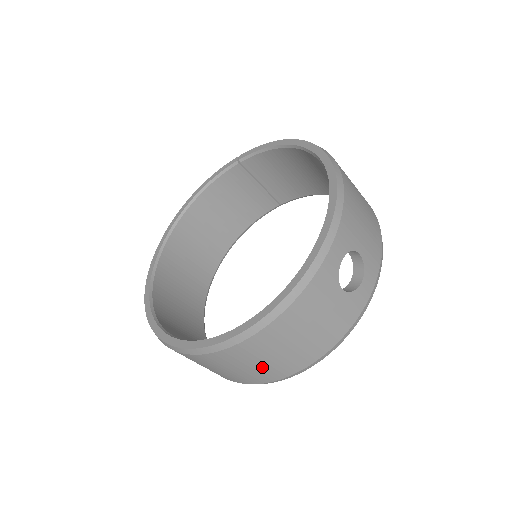
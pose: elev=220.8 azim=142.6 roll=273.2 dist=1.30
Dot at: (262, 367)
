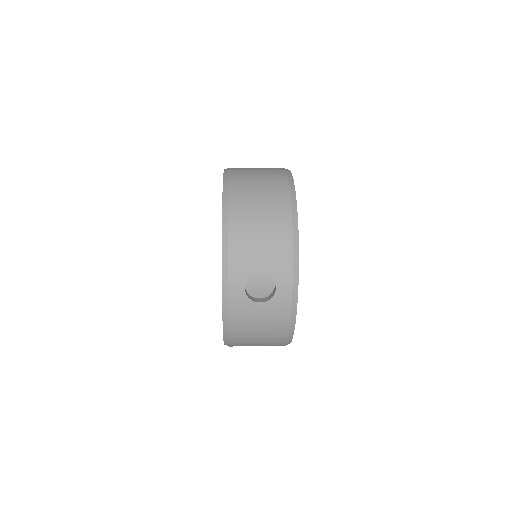
Dot at: (263, 345)
